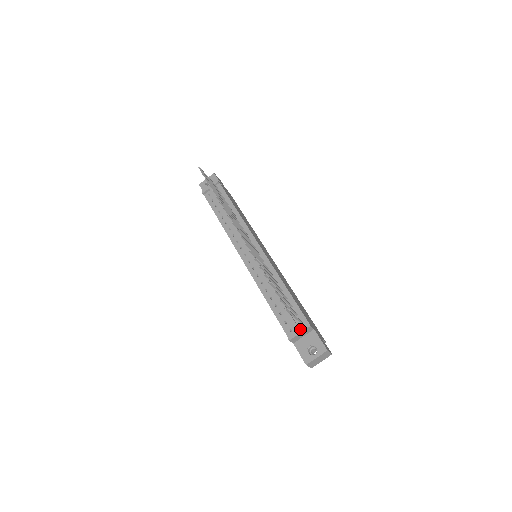
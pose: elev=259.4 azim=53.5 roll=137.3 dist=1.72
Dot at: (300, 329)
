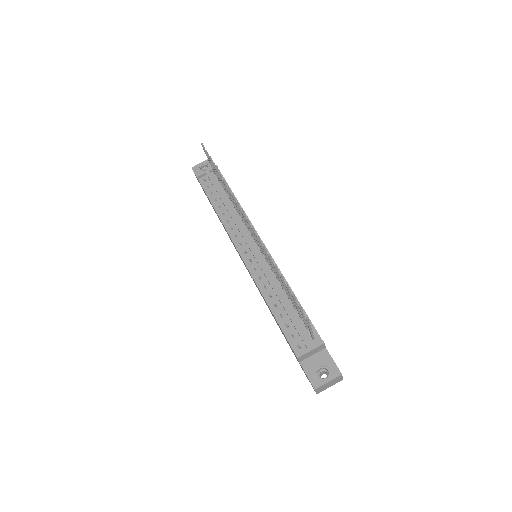
Dot at: (312, 346)
